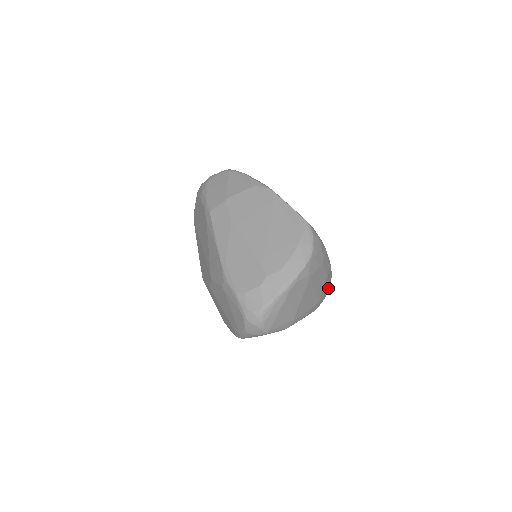
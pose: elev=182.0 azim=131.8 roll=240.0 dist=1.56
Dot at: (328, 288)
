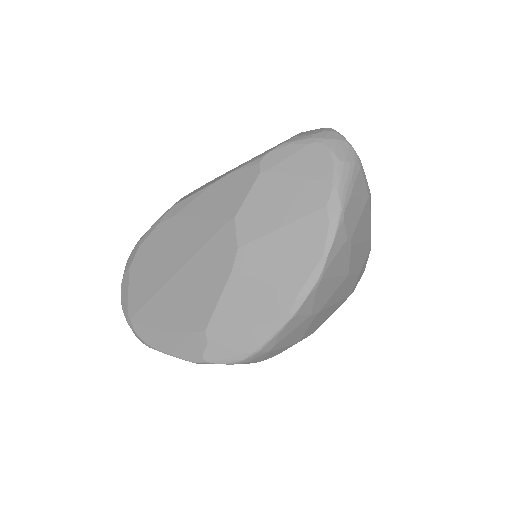
Dot at: occluded
